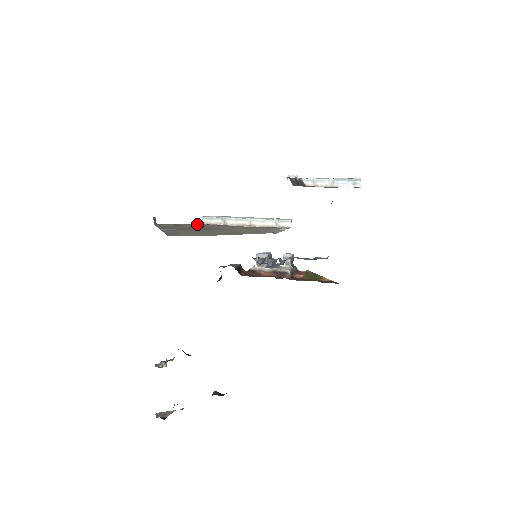
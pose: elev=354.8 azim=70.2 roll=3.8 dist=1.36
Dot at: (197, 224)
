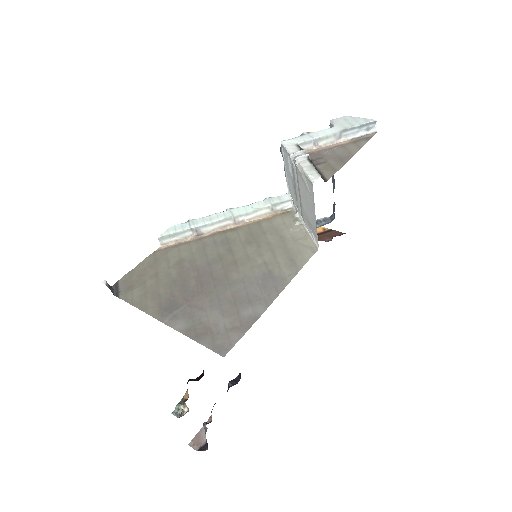
Dot at: (161, 253)
